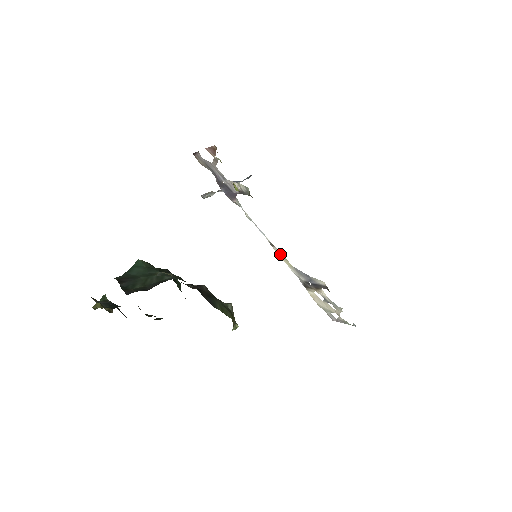
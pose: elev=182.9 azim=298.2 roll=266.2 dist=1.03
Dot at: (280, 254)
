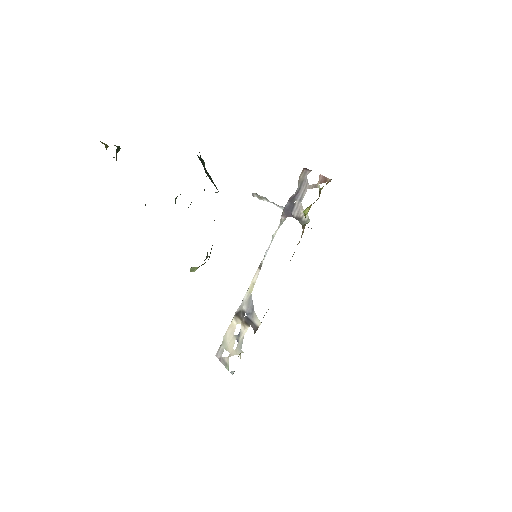
Dot at: (256, 277)
